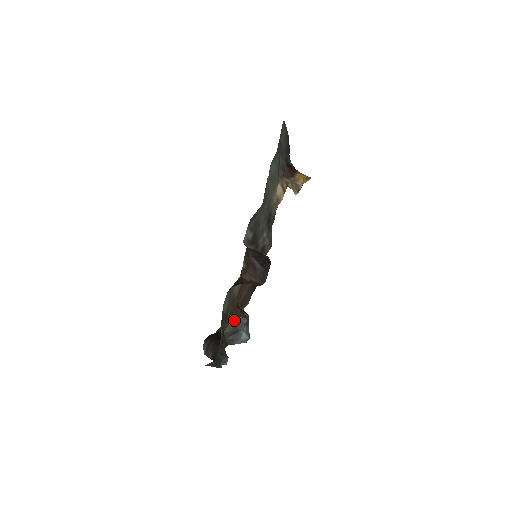
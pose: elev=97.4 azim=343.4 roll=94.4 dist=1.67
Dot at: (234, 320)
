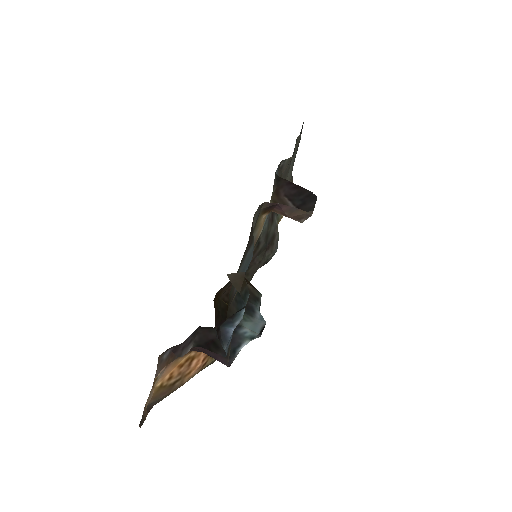
Dot at: occluded
